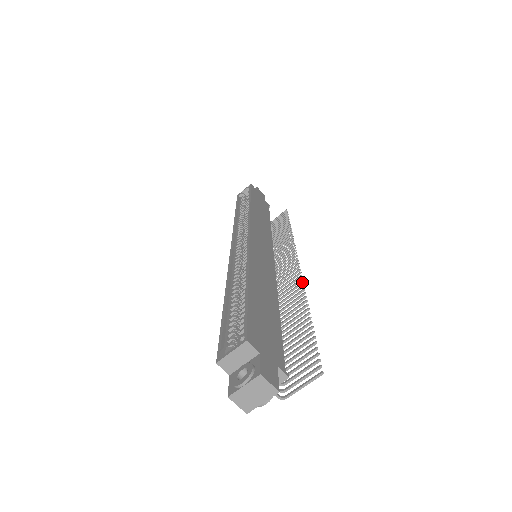
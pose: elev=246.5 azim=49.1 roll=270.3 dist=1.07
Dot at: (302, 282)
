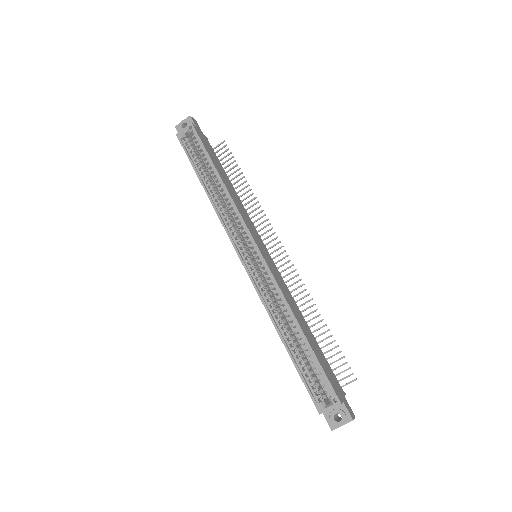
Dot at: occluded
